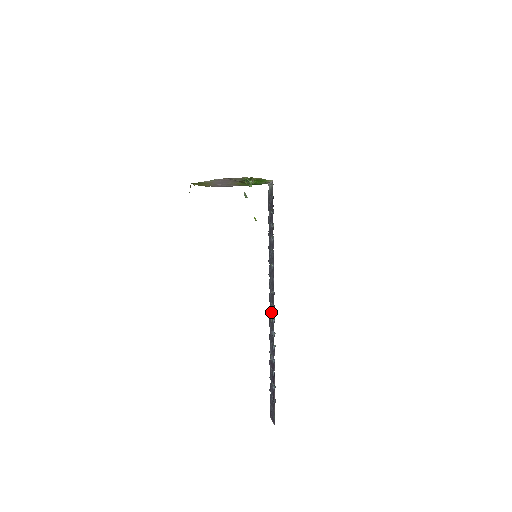
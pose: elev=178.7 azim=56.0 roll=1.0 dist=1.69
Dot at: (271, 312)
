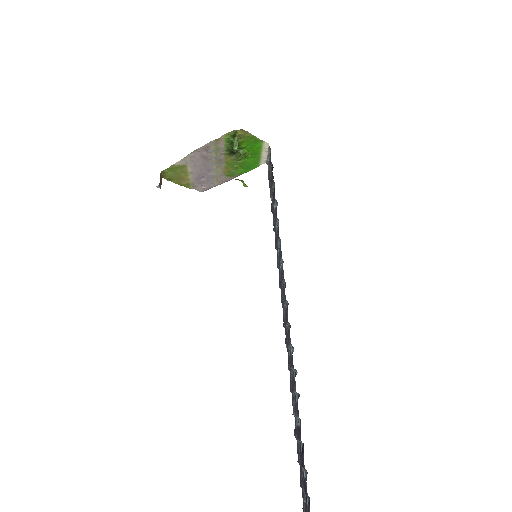
Dot at: (287, 340)
